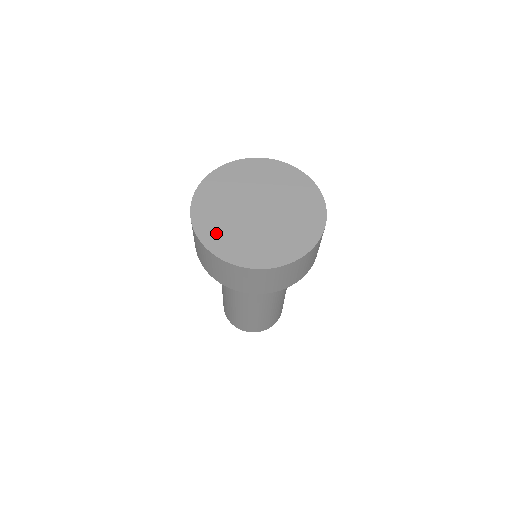
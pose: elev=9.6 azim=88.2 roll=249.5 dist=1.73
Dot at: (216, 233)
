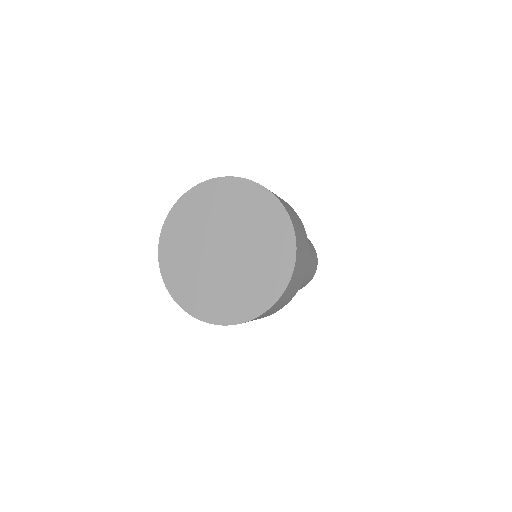
Dot at: (183, 283)
